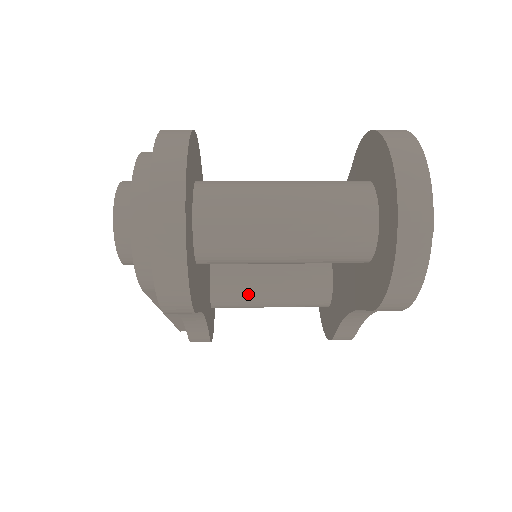
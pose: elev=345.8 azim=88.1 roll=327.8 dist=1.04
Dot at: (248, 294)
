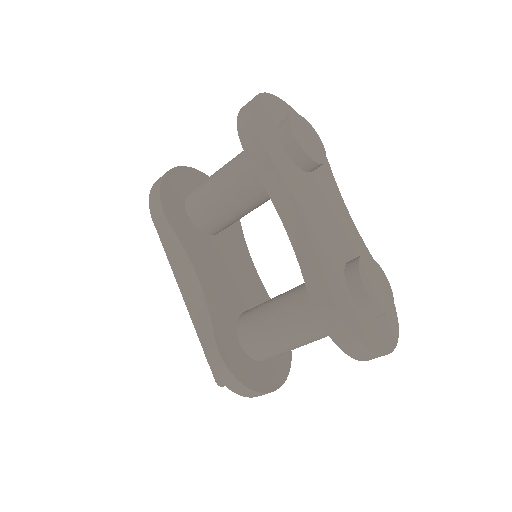
Dot at: (262, 311)
